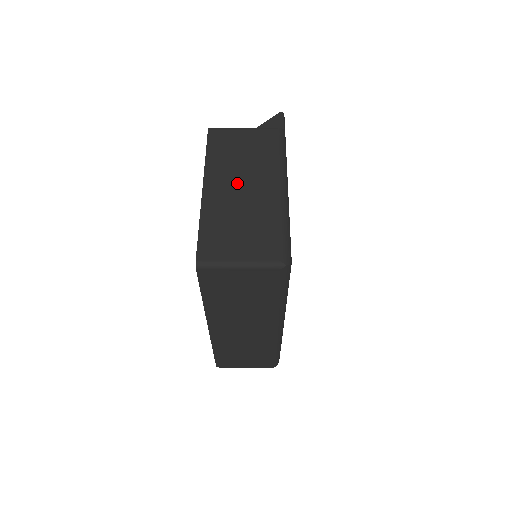
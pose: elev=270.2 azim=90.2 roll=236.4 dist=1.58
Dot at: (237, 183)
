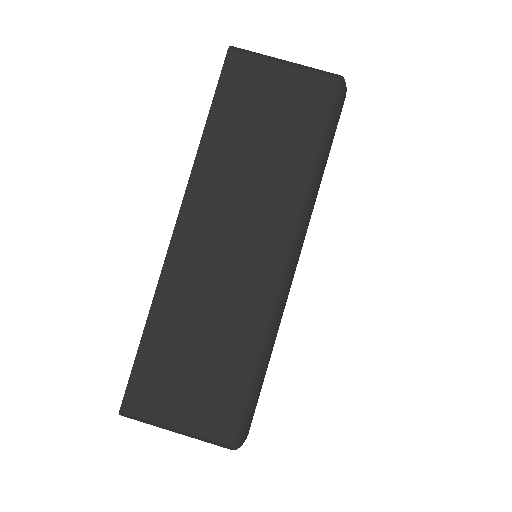
Dot at: occluded
